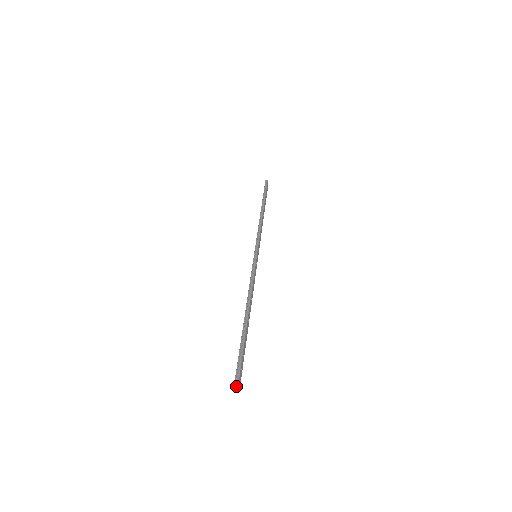
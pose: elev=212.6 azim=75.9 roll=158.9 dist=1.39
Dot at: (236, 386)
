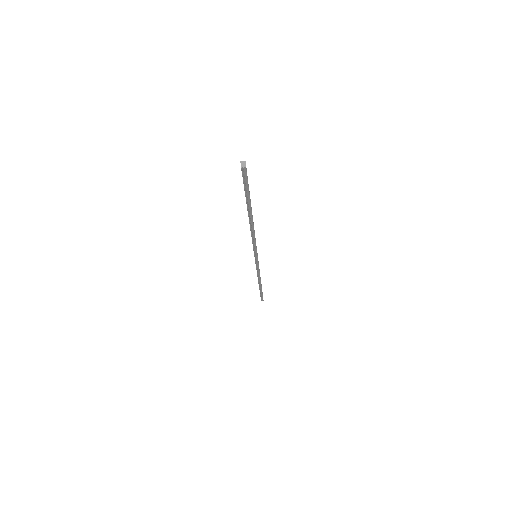
Dot at: (243, 161)
